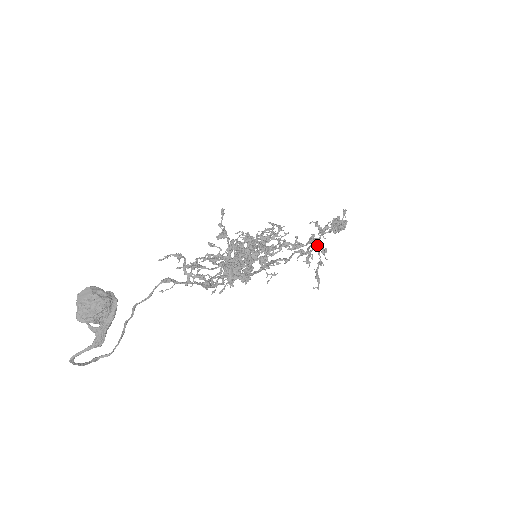
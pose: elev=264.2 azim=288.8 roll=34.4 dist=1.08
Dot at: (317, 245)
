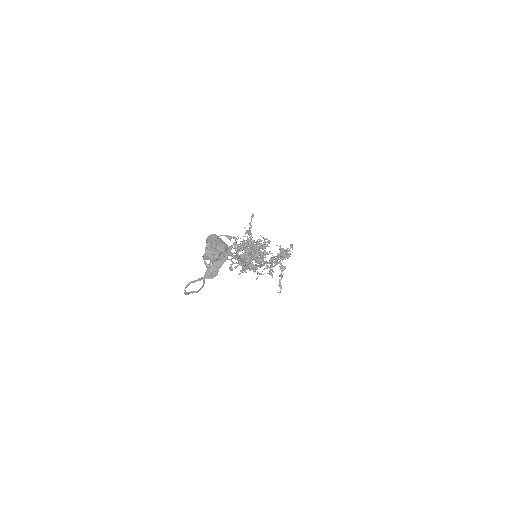
Dot at: (279, 263)
